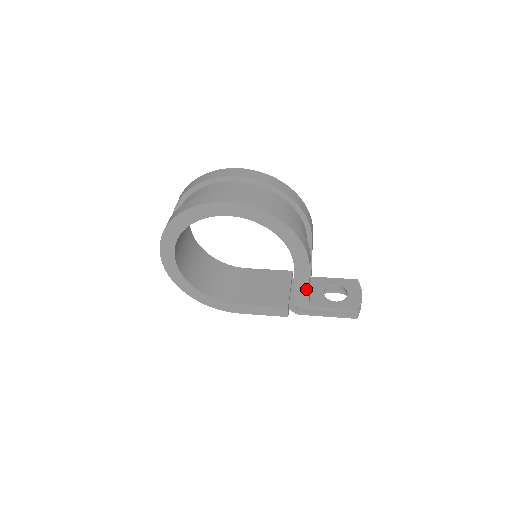
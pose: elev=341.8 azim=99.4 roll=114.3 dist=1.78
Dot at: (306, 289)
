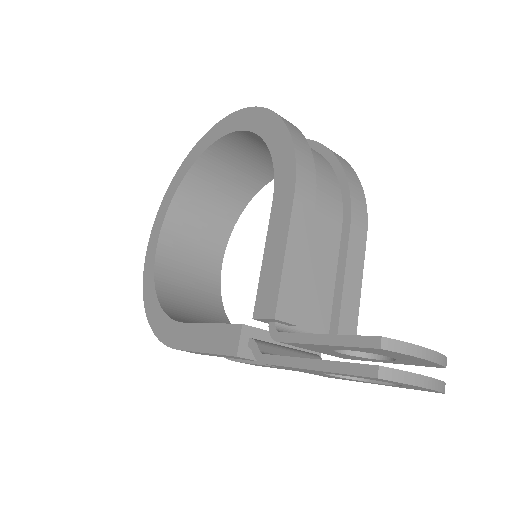
Dot at: (280, 259)
